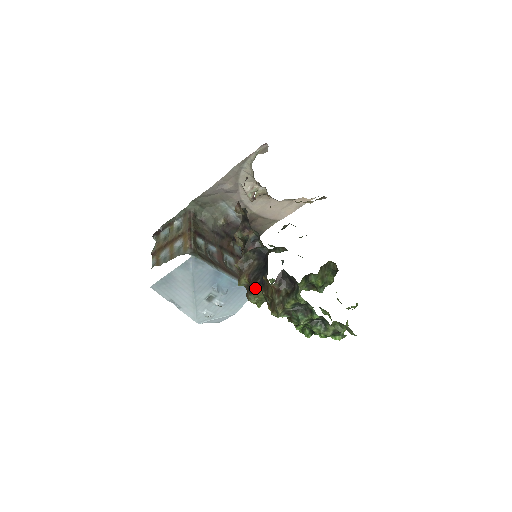
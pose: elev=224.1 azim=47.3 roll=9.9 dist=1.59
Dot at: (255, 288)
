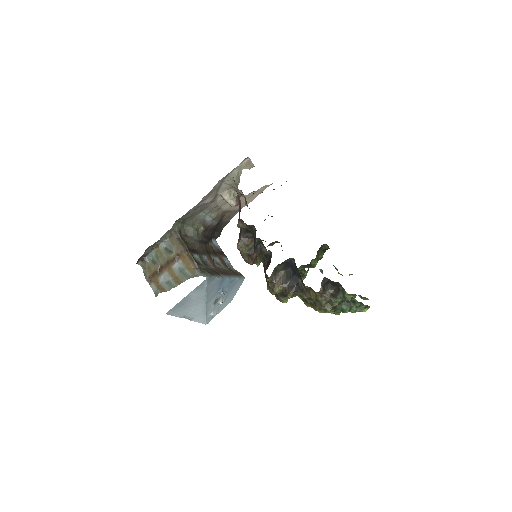
Dot at: (292, 294)
